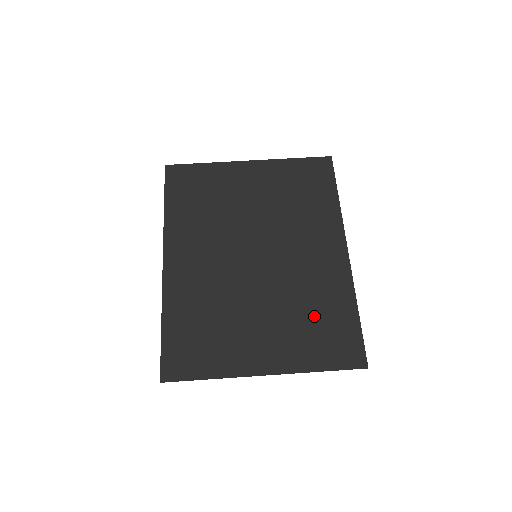
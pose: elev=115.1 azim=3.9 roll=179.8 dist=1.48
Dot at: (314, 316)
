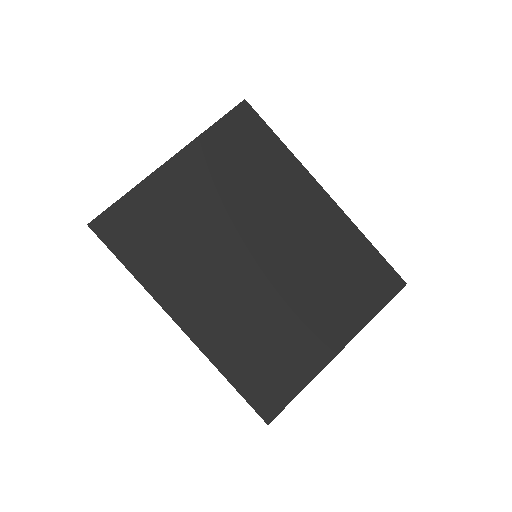
Dot at: (341, 273)
